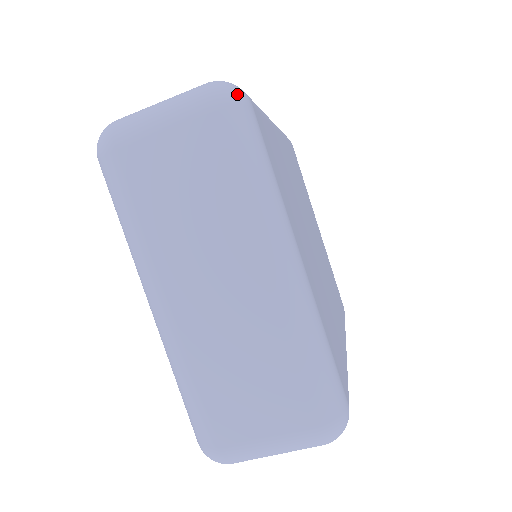
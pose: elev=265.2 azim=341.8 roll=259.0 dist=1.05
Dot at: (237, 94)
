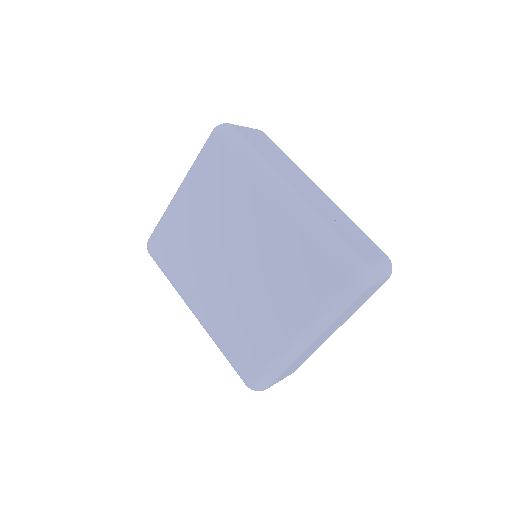
Dot at: occluded
